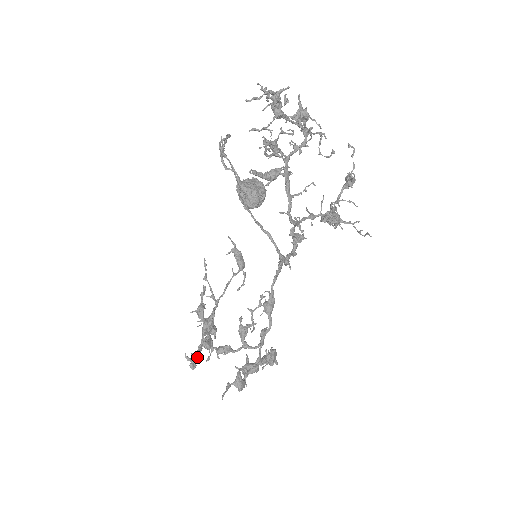
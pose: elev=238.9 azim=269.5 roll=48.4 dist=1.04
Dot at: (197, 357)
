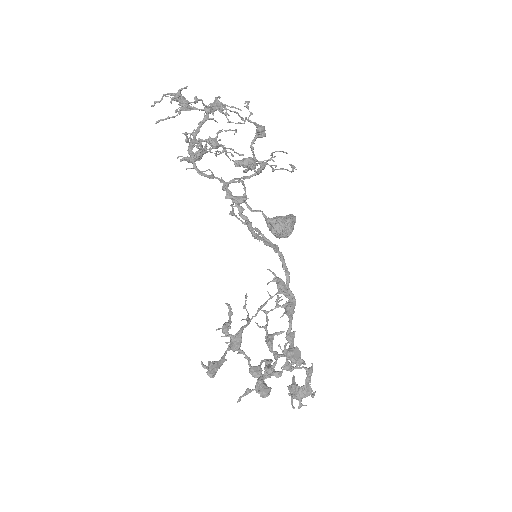
Dot at: (215, 365)
